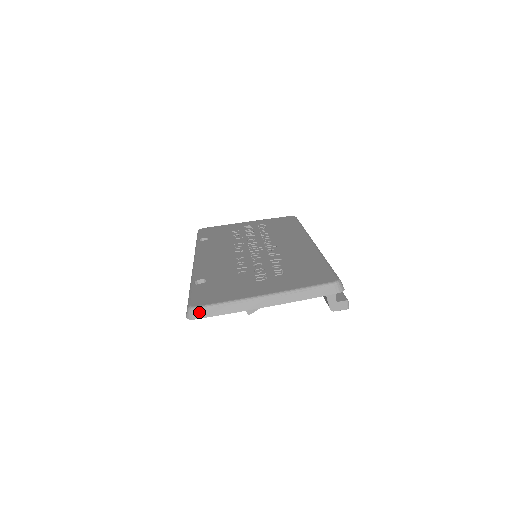
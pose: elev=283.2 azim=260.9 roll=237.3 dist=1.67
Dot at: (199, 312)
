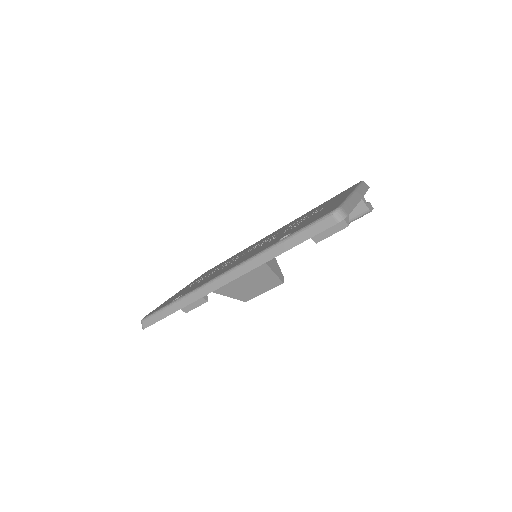
Dot at: (344, 209)
